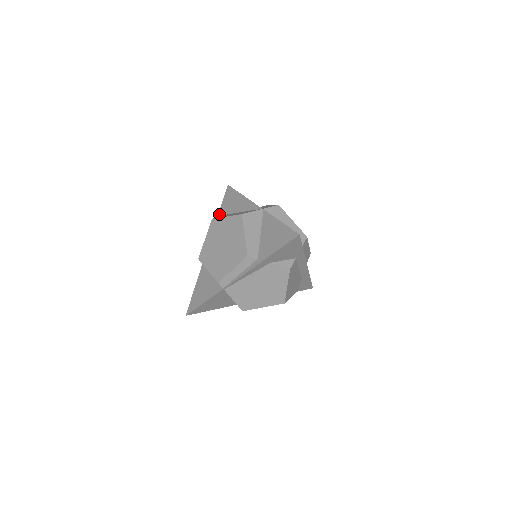
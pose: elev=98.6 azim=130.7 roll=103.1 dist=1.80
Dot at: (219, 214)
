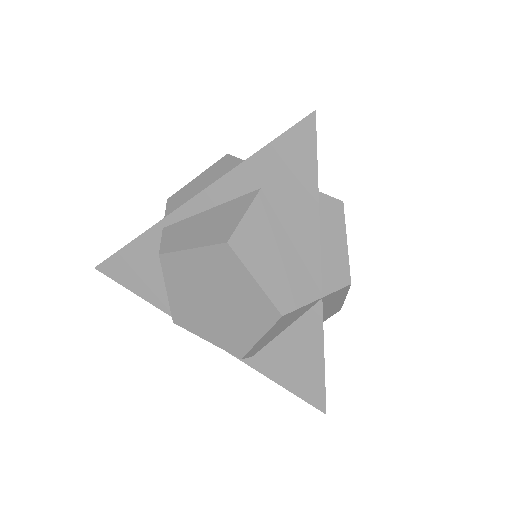
Dot at: (250, 163)
